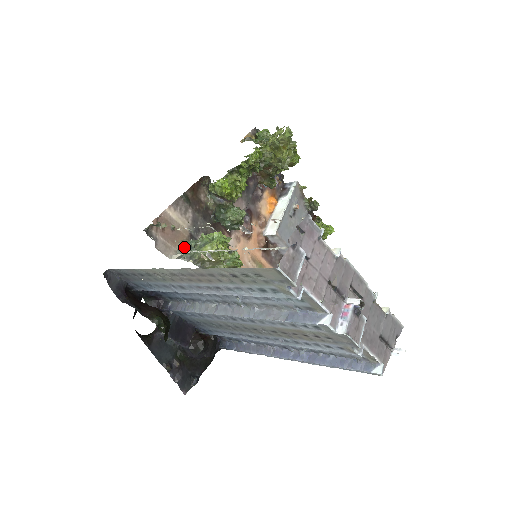
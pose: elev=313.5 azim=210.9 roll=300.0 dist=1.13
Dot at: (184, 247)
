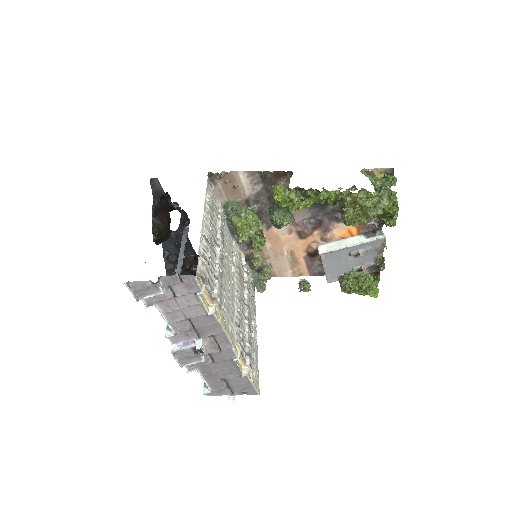
Dot at: (230, 204)
